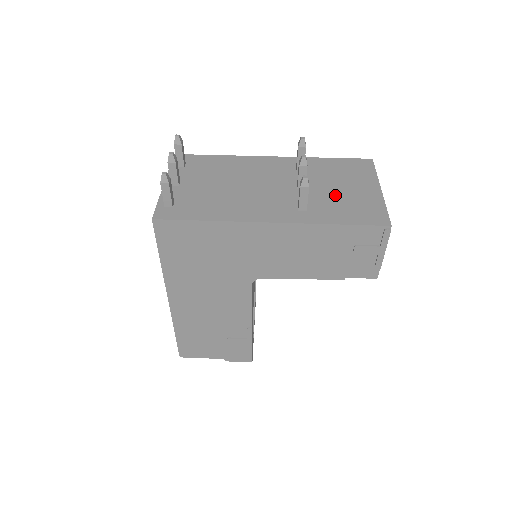
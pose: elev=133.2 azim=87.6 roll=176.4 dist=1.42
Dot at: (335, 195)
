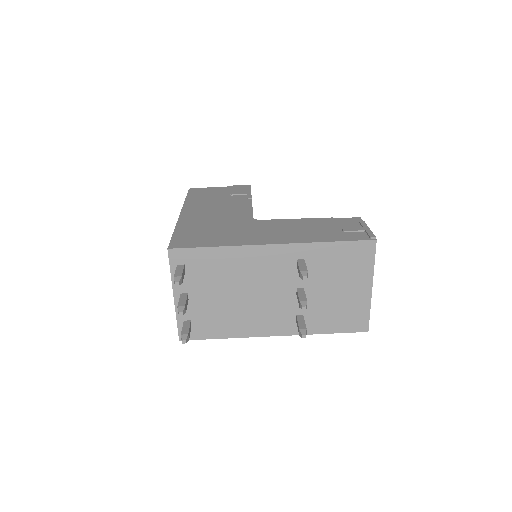
Dot at: (329, 300)
